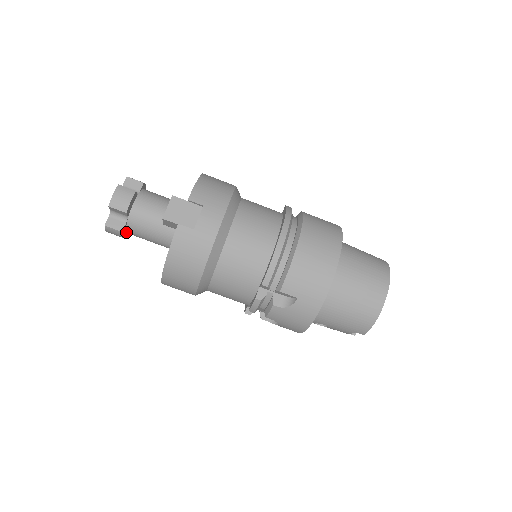
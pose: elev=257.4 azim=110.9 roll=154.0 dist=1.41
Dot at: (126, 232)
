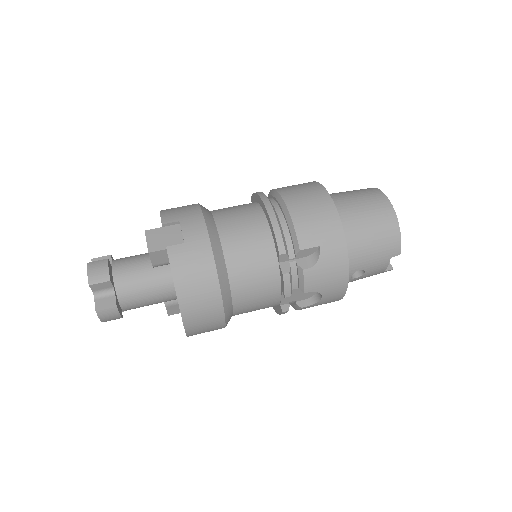
Dot at: (120, 310)
